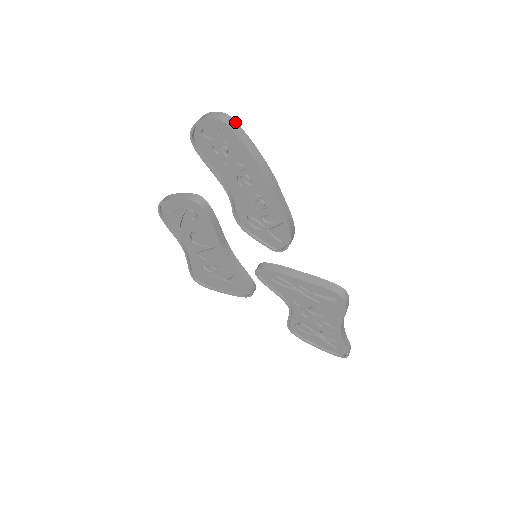
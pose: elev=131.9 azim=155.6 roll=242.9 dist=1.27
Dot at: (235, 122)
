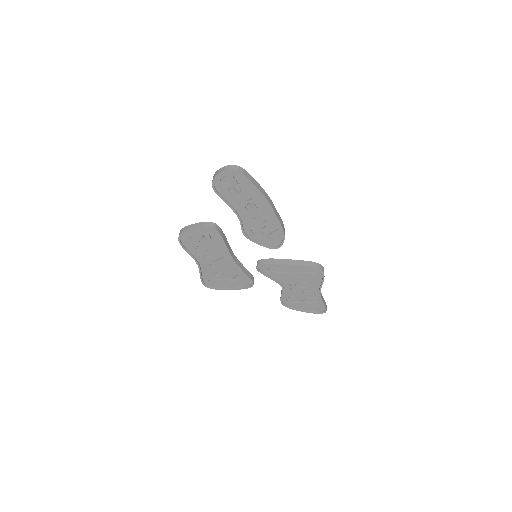
Dot at: (244, 170)
